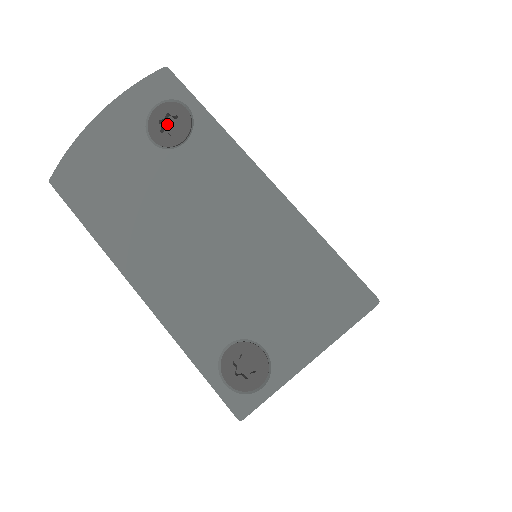
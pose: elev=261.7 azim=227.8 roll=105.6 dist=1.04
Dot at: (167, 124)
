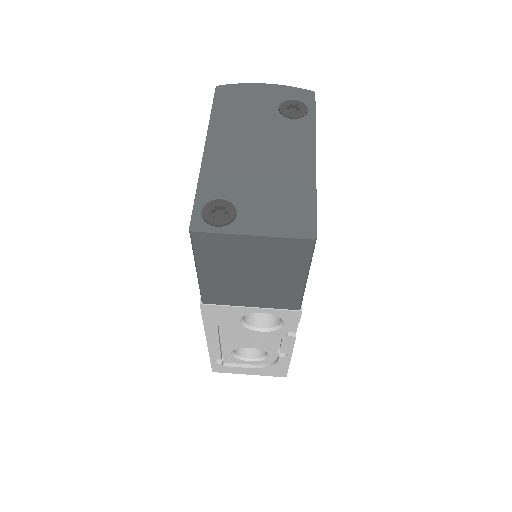
Dot at: (292, 110)
